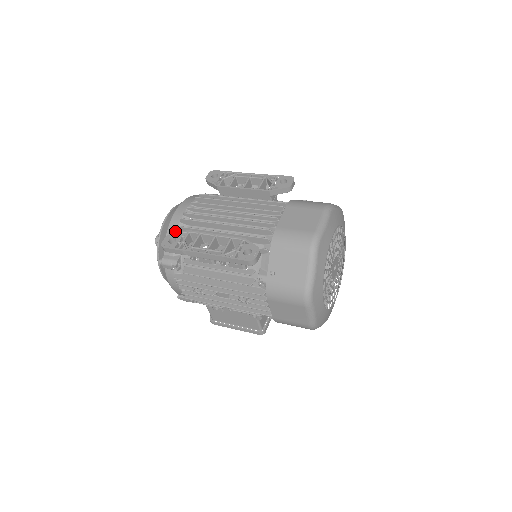
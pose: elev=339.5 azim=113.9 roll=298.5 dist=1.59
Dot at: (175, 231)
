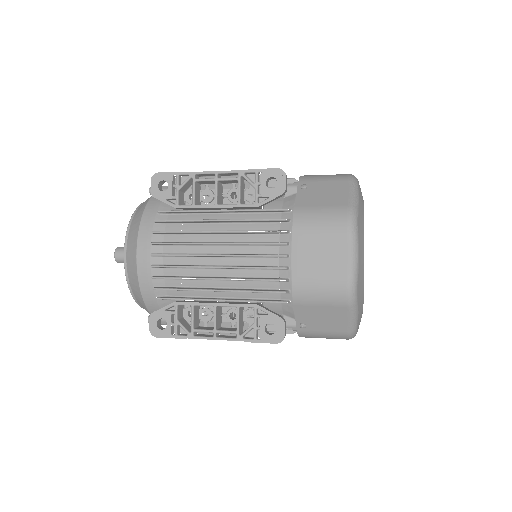
Dot at: (152, 291)
